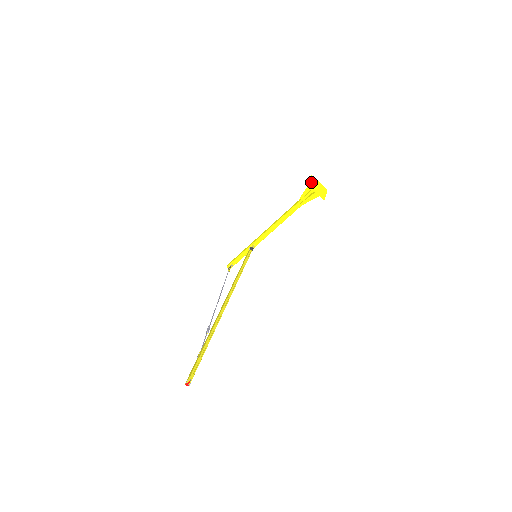
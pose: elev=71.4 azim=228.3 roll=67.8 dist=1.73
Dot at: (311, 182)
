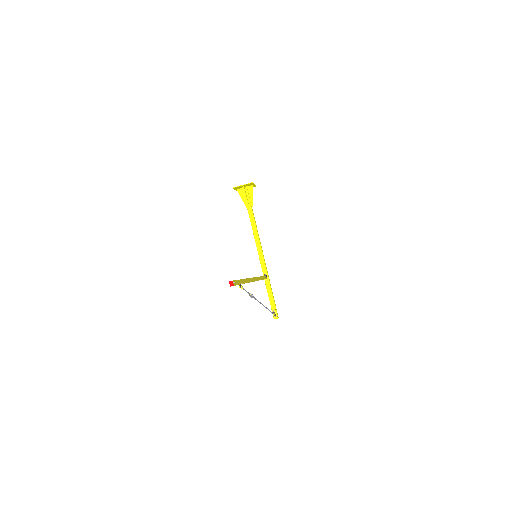
Dot at: (237, 189)
